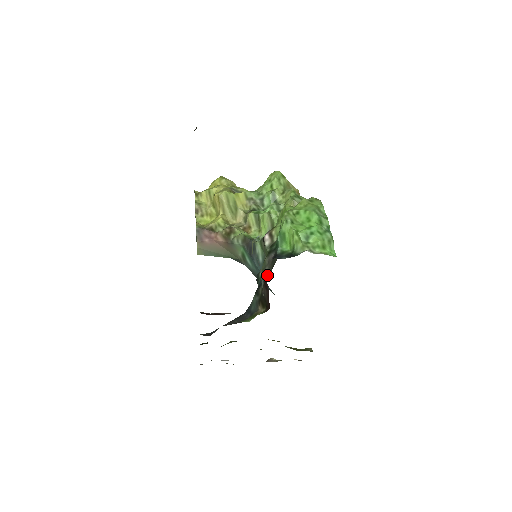
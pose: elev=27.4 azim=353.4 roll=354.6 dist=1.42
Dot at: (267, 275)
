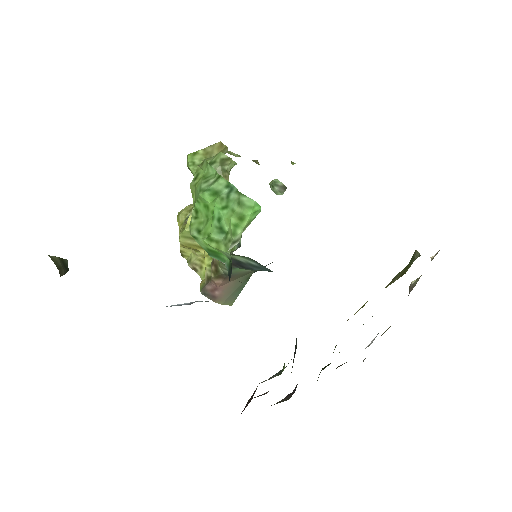
Dot at: occluded
